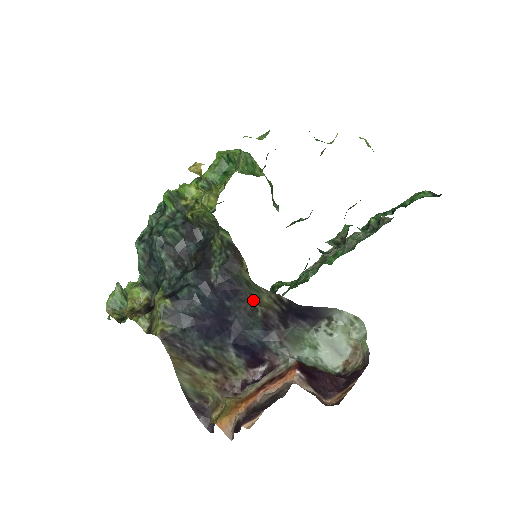
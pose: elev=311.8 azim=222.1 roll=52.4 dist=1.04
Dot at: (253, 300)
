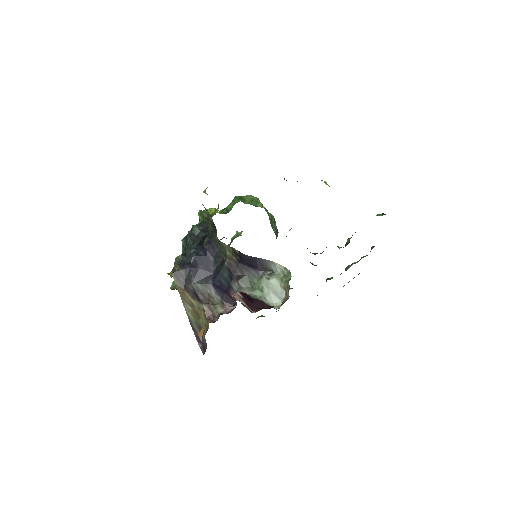
Dot at: (224, 256)
